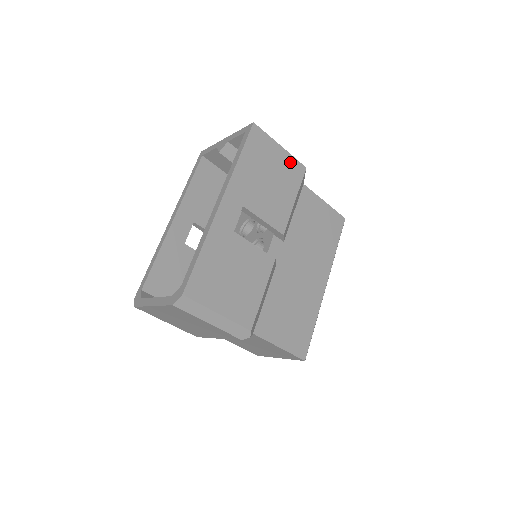
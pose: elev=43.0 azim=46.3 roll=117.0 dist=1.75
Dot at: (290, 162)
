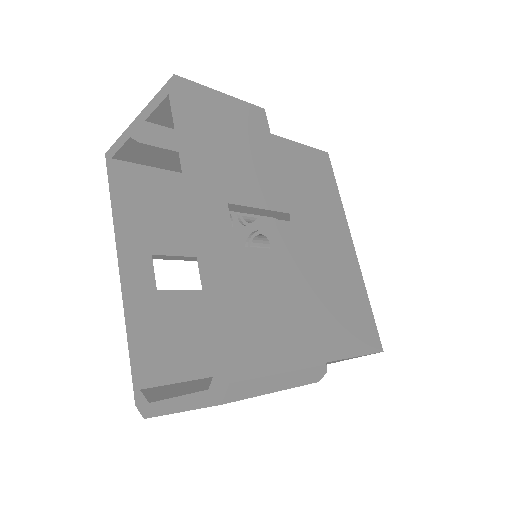
Dot at: (244, 110)
